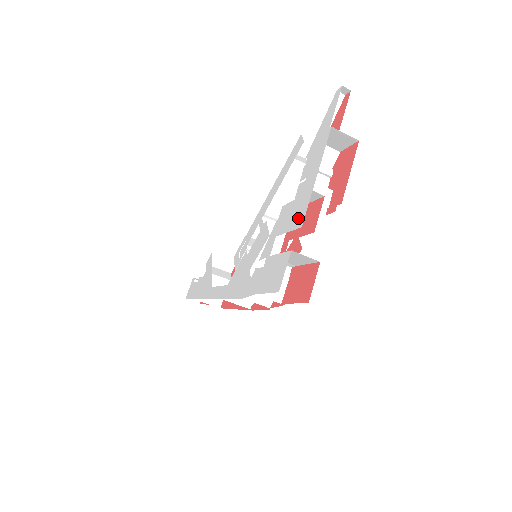
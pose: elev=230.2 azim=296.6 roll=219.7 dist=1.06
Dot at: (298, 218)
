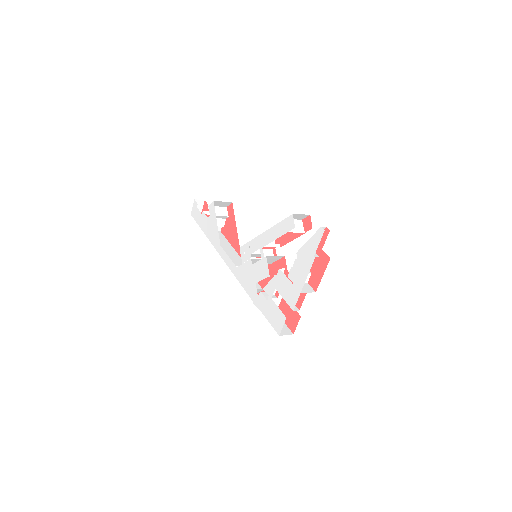
Dot at: (291, 300)
